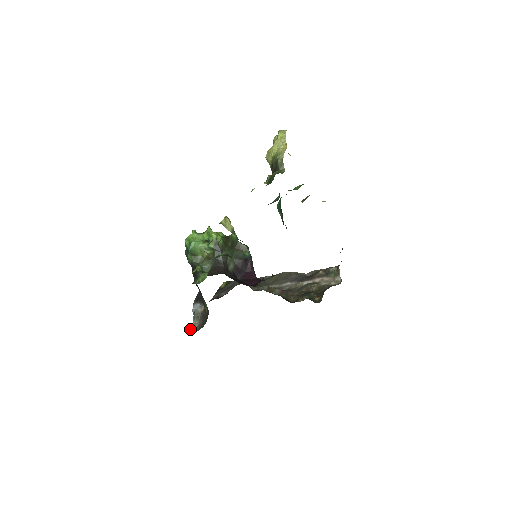
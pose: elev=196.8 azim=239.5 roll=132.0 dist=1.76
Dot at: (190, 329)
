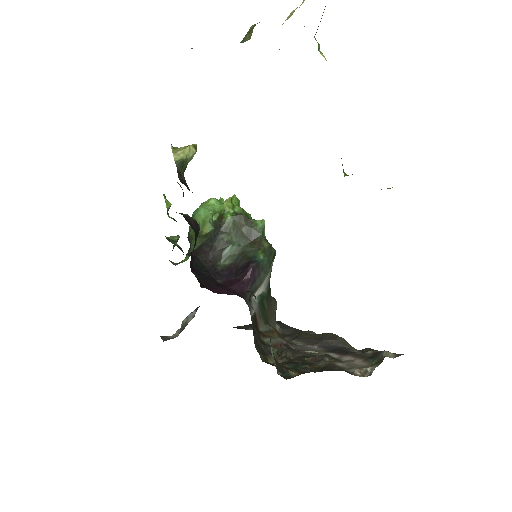
Dot at: (163, 336)
